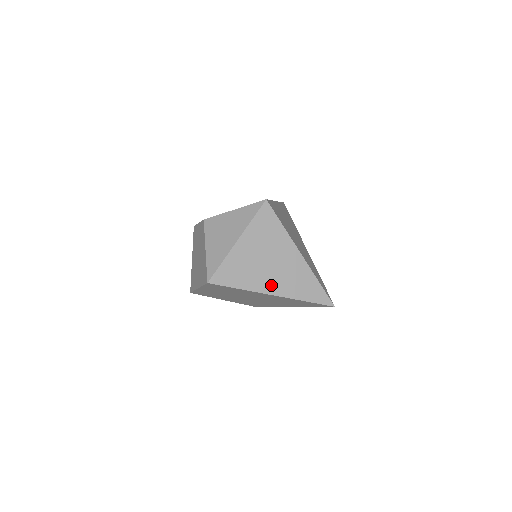
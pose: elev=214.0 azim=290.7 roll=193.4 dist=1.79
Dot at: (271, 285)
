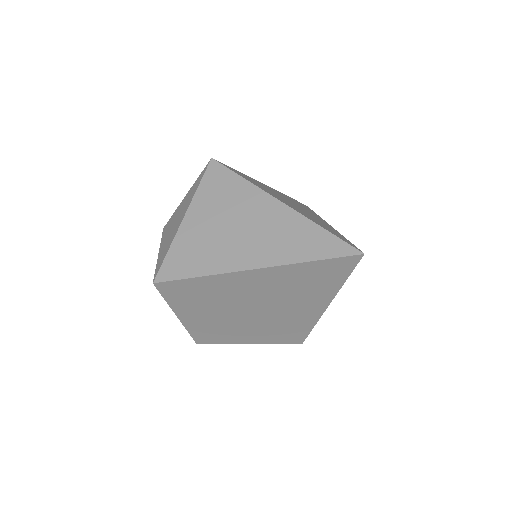
Dot at: (246, 256)
